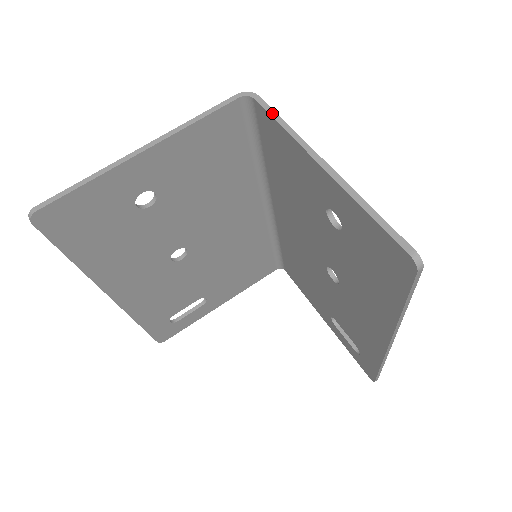
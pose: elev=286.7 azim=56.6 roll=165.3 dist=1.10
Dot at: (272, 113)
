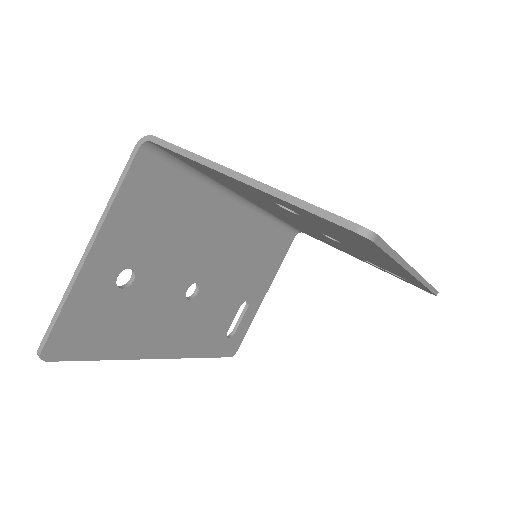
Dot at: (172, 148)
